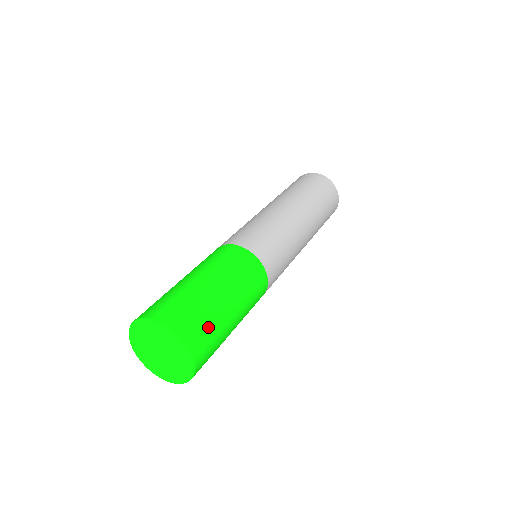
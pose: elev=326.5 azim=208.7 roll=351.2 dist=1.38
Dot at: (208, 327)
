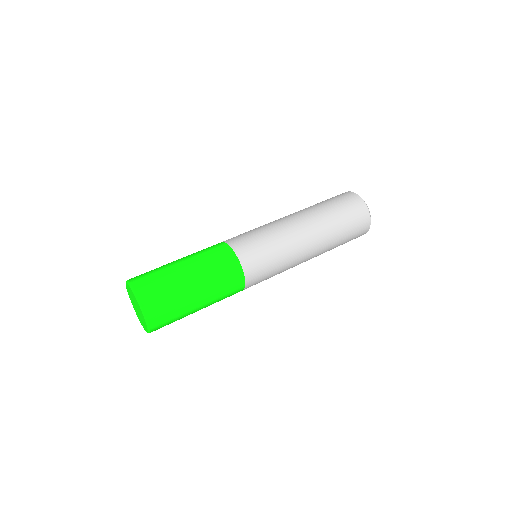
Dot at: (163, 291)
